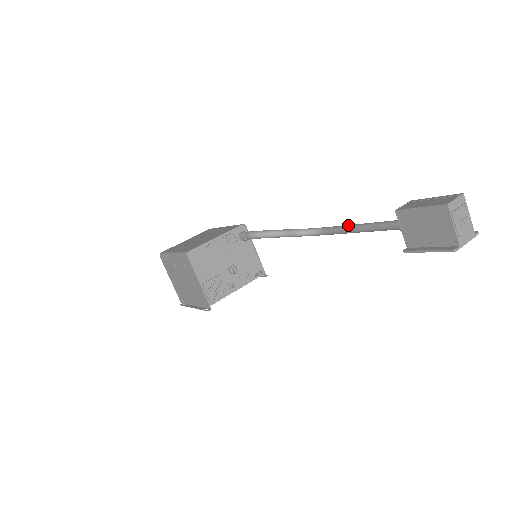
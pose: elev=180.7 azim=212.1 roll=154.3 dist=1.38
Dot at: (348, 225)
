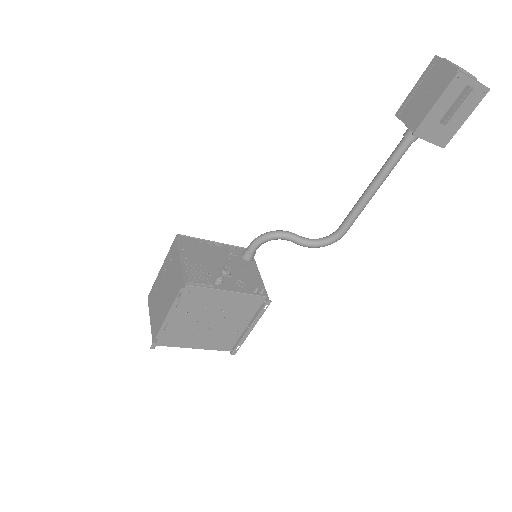
Dot at: (360, 198)
